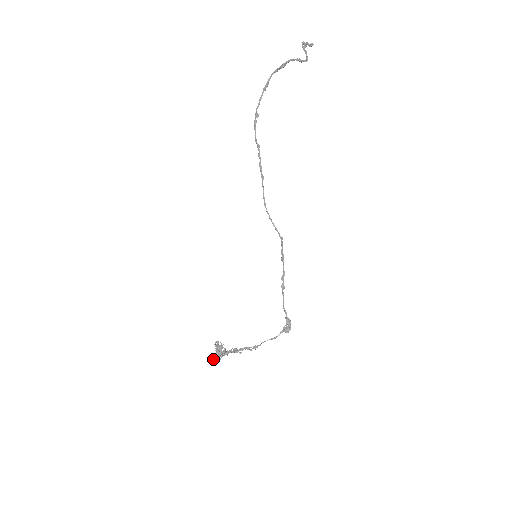
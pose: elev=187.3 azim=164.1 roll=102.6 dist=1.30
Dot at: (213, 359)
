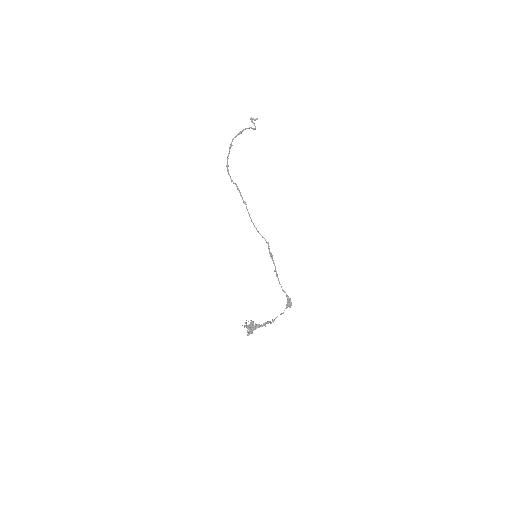
Dot at: (248, 334)
